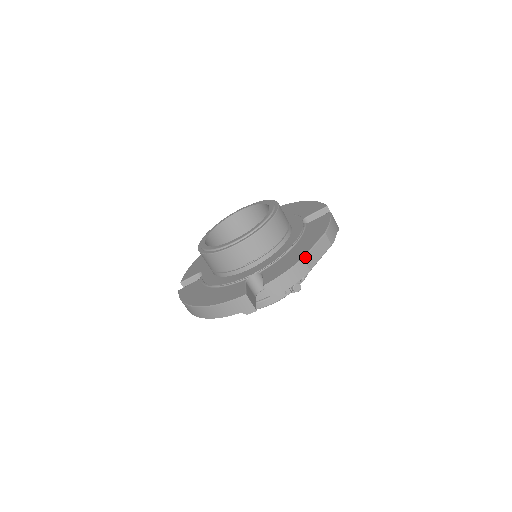
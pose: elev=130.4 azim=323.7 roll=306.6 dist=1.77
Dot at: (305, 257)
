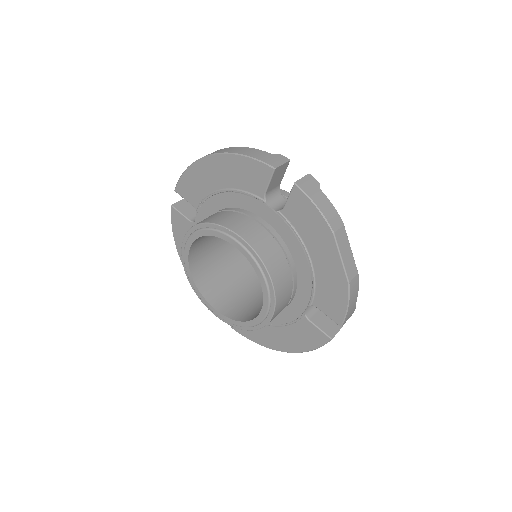
Dot at: (348, 279)
